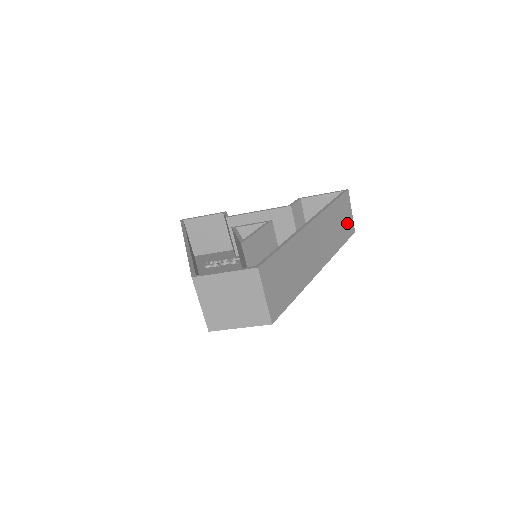
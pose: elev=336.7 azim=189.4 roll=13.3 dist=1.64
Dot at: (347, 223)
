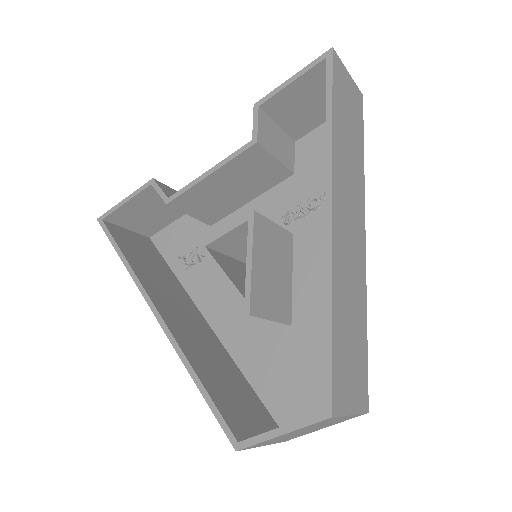
Dot at: (353, 105)
